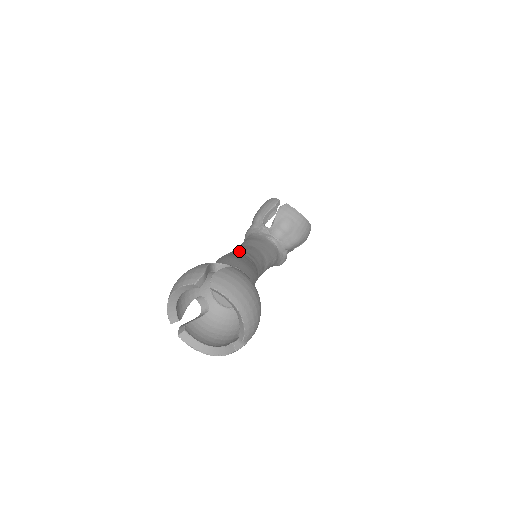
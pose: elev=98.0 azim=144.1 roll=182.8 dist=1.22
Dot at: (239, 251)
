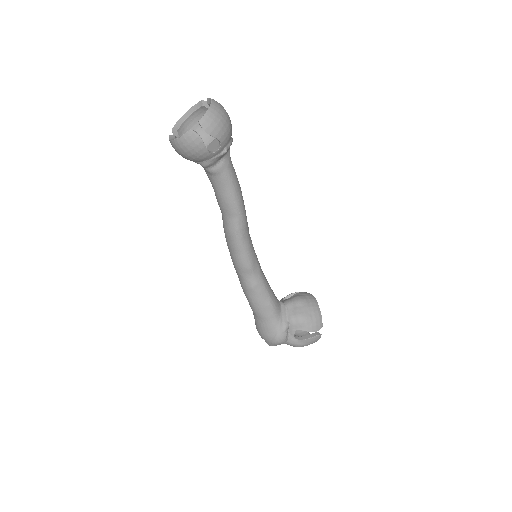
Dot at: occluded
